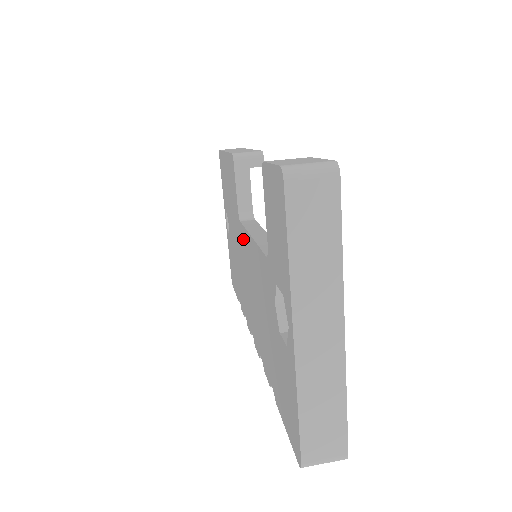
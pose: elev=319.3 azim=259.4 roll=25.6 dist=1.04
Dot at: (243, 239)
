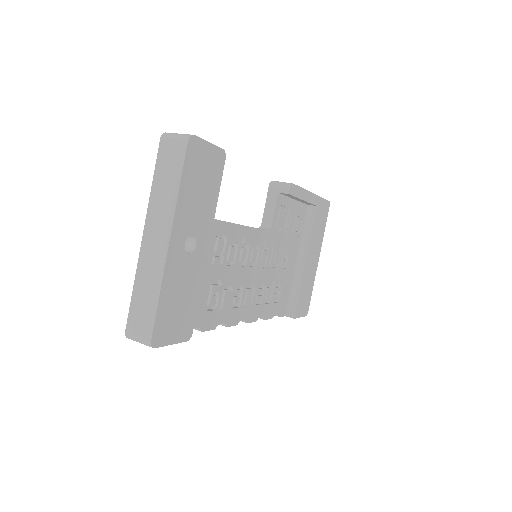
Dot at: occluded
